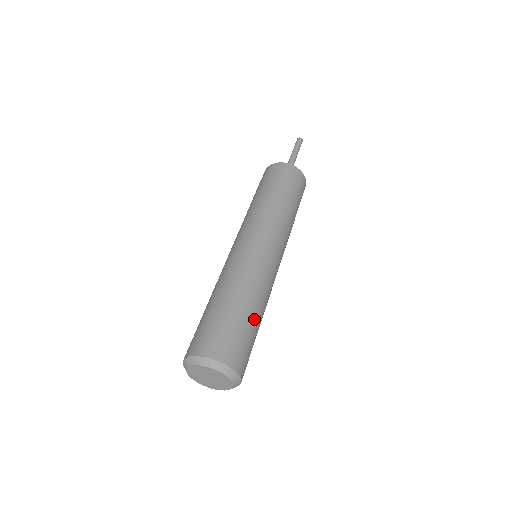
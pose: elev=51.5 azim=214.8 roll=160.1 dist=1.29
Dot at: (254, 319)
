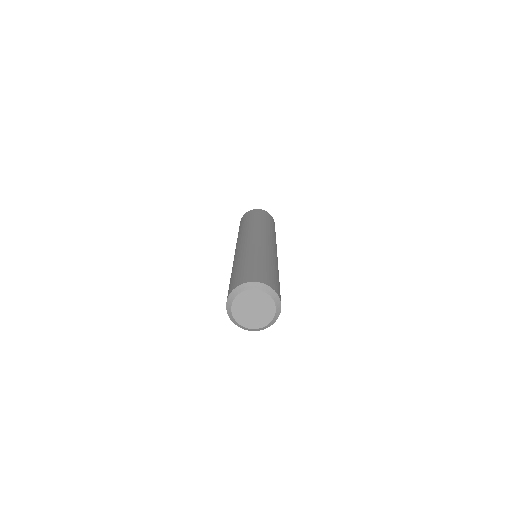
Dot at: (261, 262)
